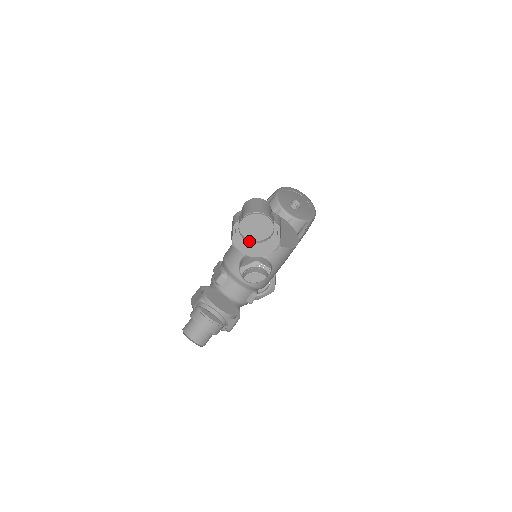
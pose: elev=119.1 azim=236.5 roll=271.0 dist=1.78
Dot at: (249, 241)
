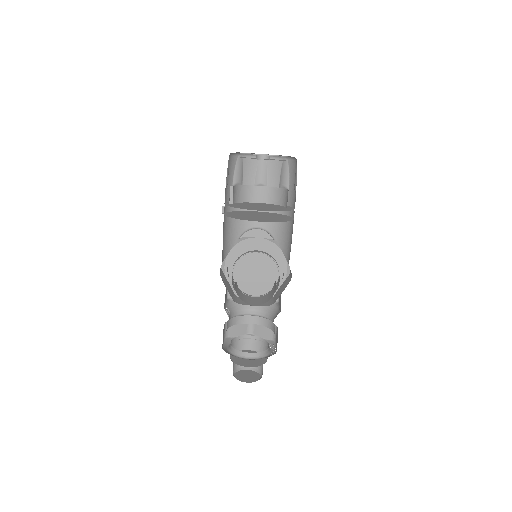
Dot at: occluded
